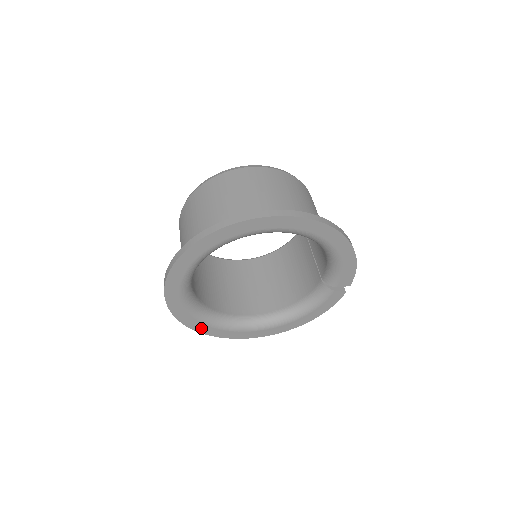
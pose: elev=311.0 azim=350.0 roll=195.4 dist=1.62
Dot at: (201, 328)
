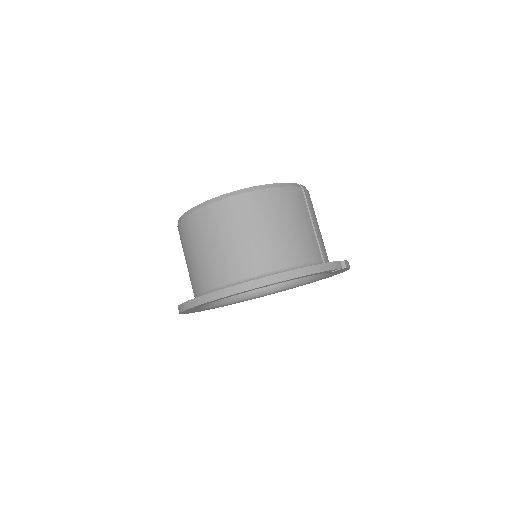
Dot at: occluded
